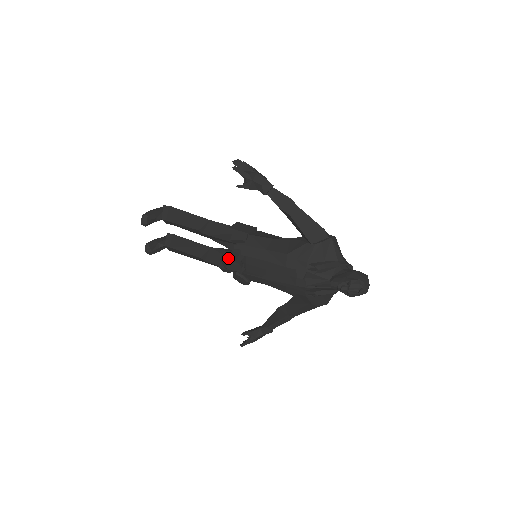
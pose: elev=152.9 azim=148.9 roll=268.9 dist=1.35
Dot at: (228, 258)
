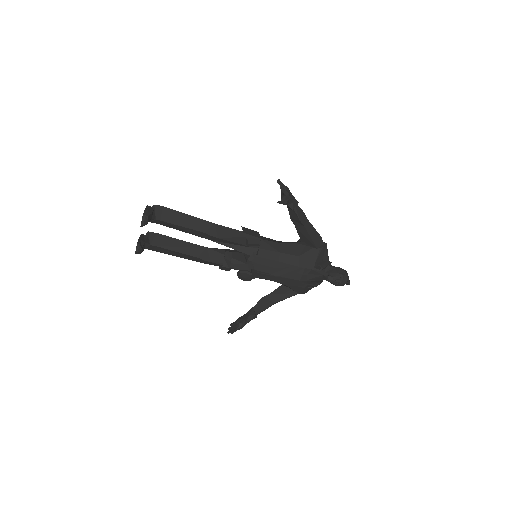
Dot at: (232, 258)
